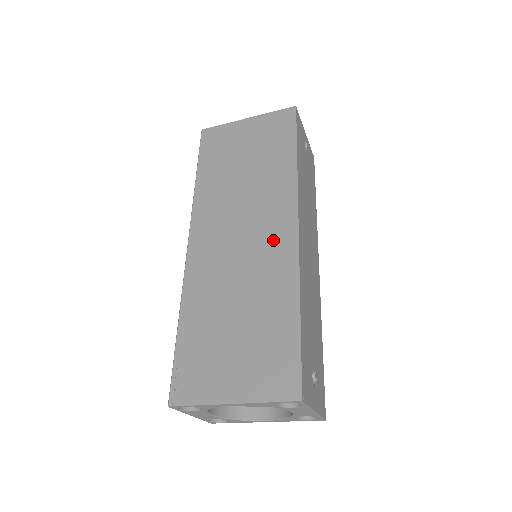
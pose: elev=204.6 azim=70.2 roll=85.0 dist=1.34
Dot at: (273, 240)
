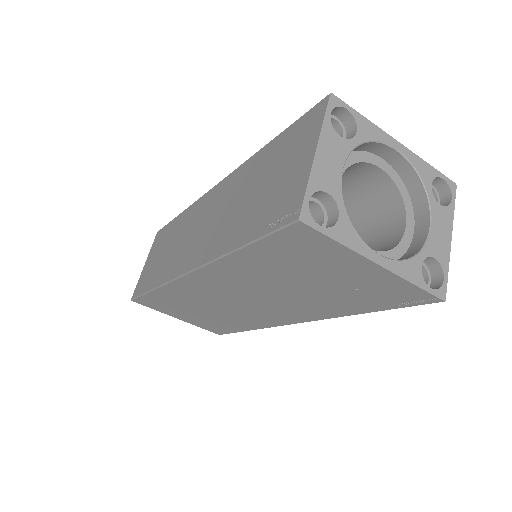
Dot at: occluded
